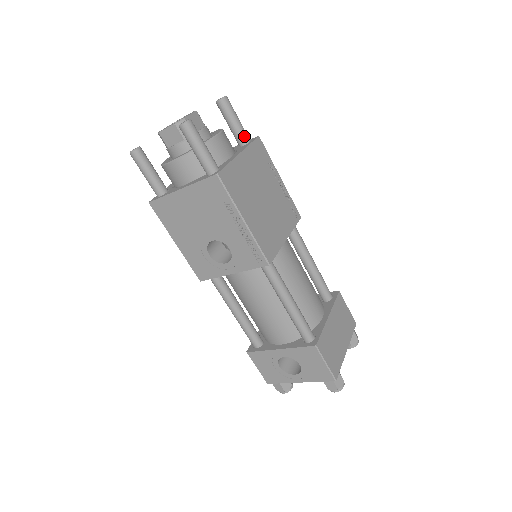
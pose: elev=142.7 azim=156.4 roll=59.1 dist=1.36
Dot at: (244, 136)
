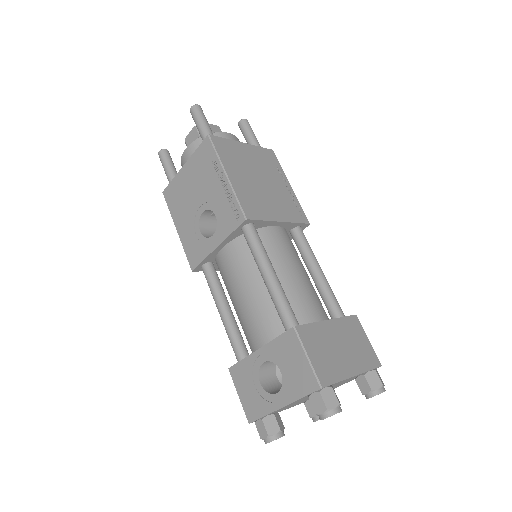
Dot at: occluded
